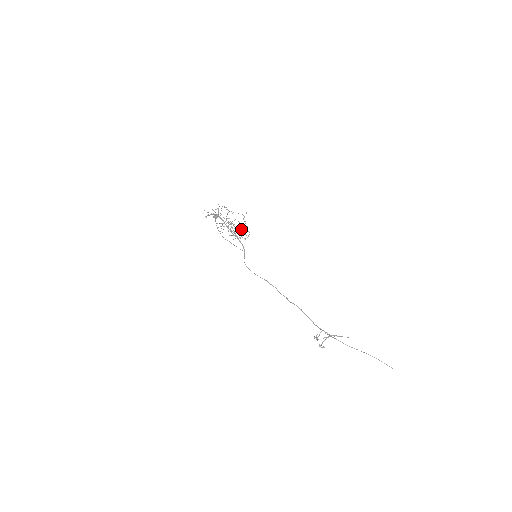
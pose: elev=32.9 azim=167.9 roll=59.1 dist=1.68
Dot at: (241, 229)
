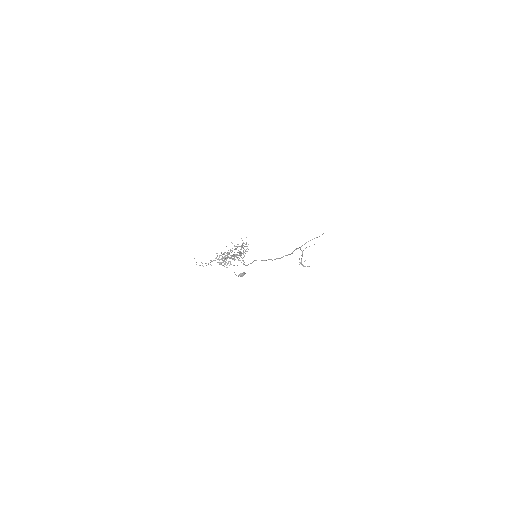
Dot at: (243, 251)
